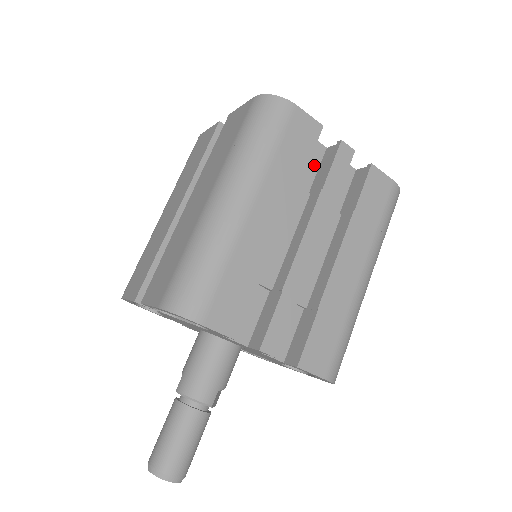
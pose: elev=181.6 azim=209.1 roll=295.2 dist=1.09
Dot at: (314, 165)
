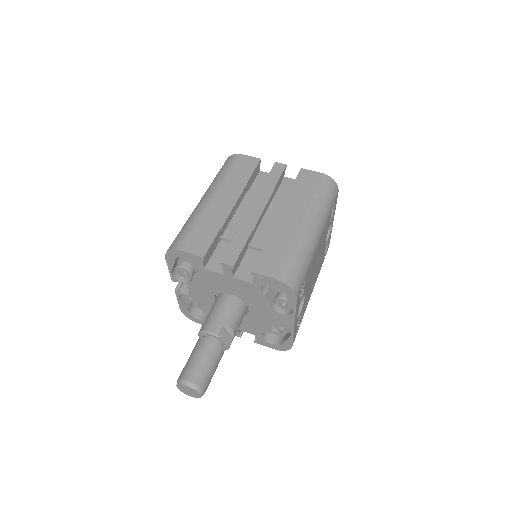
Dot at: occluded
